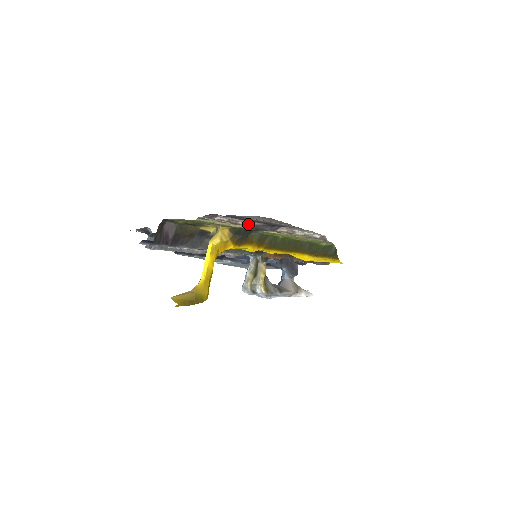
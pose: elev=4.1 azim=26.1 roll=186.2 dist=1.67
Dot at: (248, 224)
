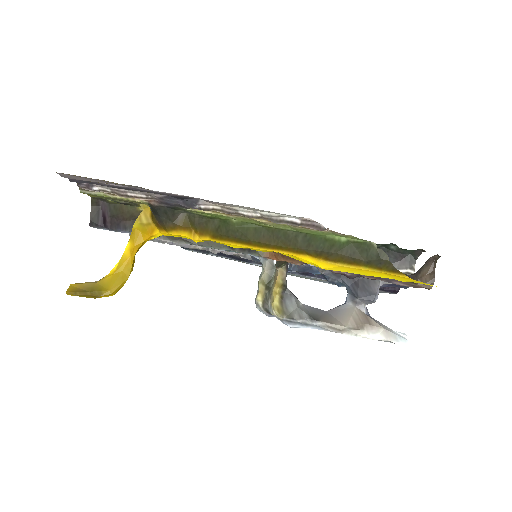
Dot at: (145, 196)
